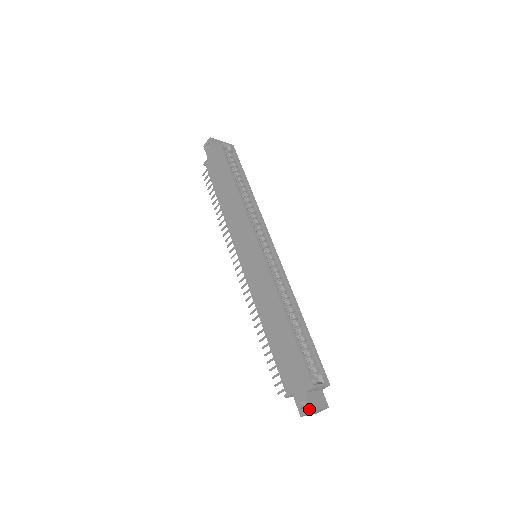
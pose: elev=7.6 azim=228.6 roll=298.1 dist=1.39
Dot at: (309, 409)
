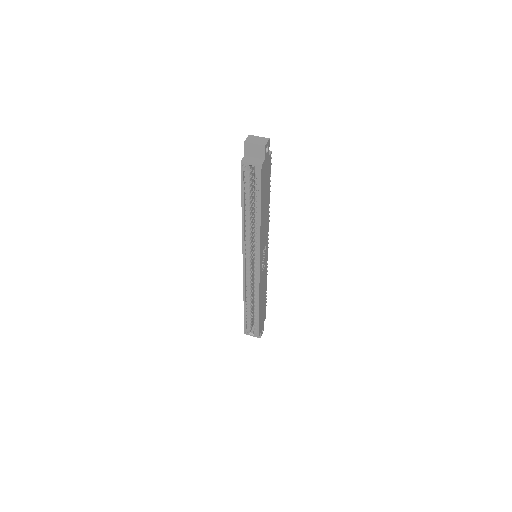
Dot at: occluded
